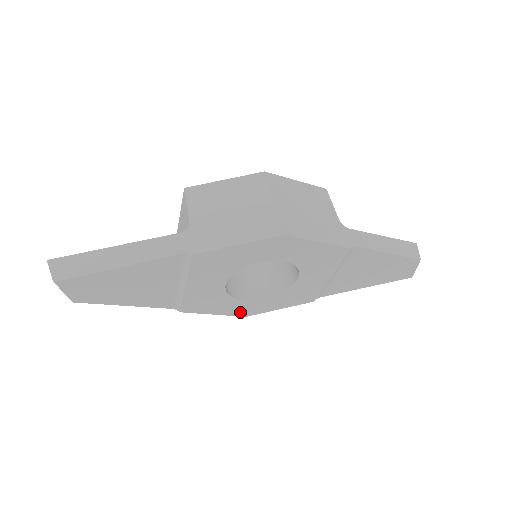
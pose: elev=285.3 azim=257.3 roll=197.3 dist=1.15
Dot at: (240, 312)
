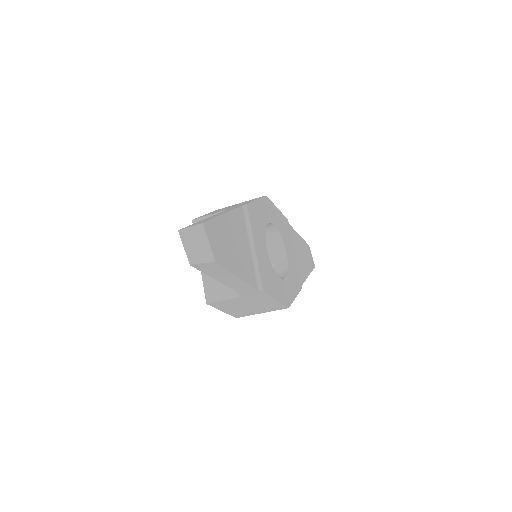
Dot at: (284, 299)
